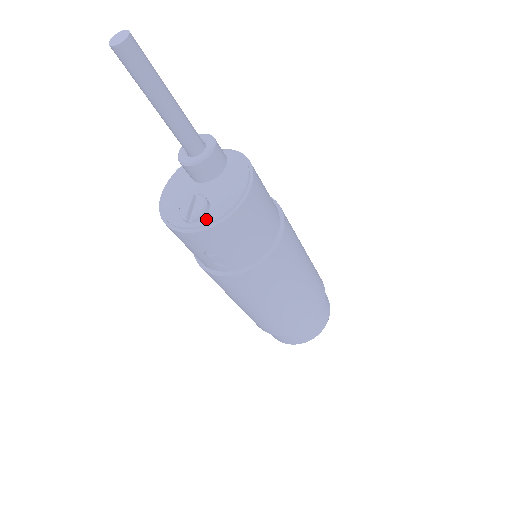
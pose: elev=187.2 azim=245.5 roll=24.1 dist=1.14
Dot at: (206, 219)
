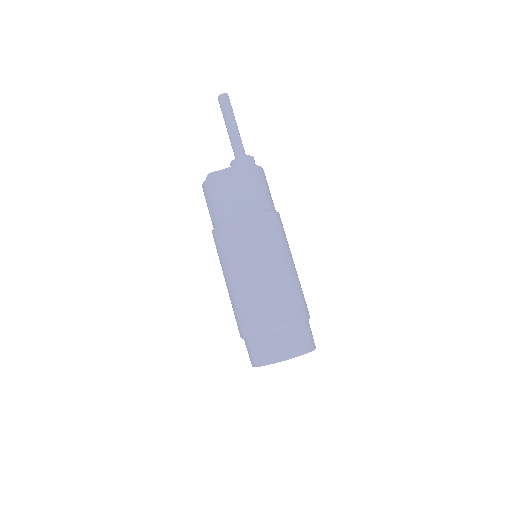
Dot at: occluded
